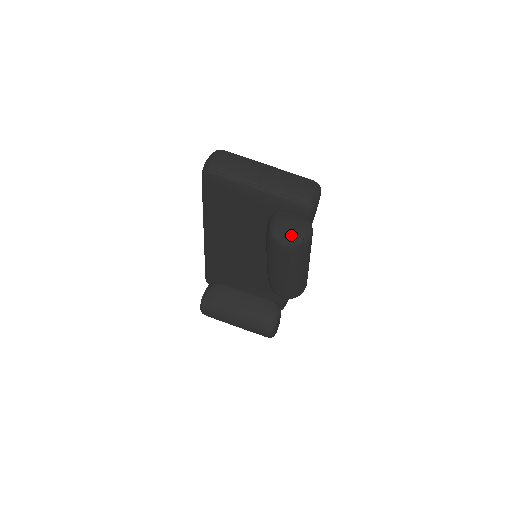
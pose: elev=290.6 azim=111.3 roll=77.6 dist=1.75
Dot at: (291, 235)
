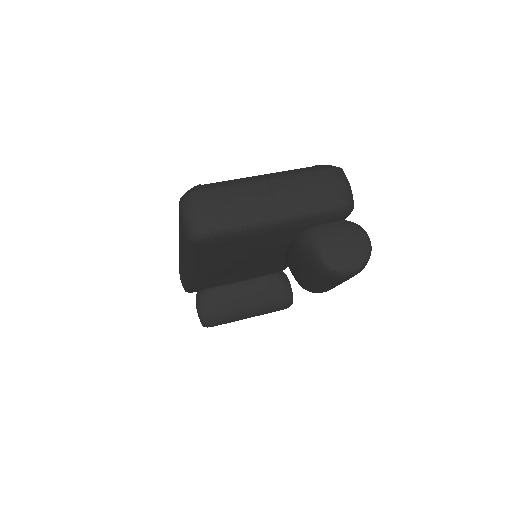
Dot at: (353, 259)
